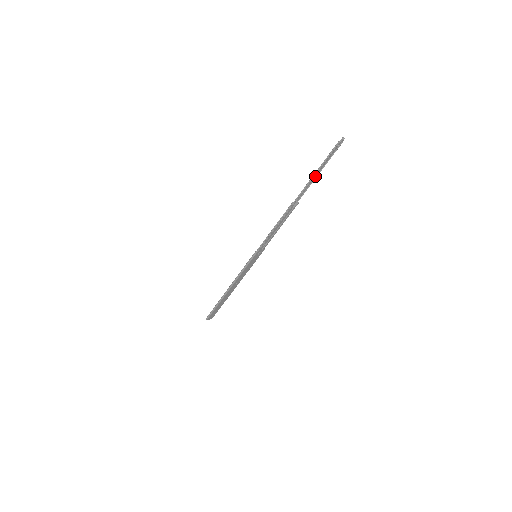
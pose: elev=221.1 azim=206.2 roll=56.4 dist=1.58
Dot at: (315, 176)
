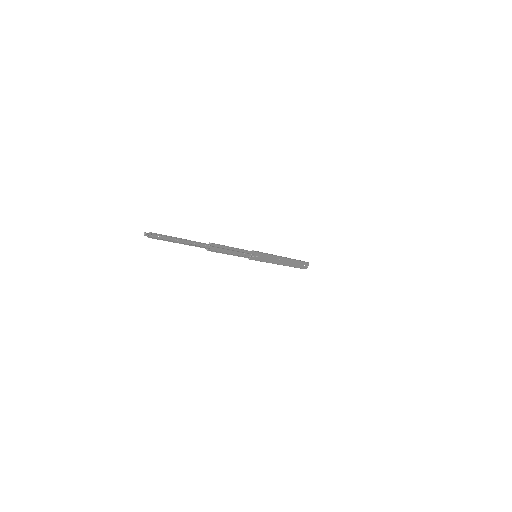
Dot at: (184, 239)
